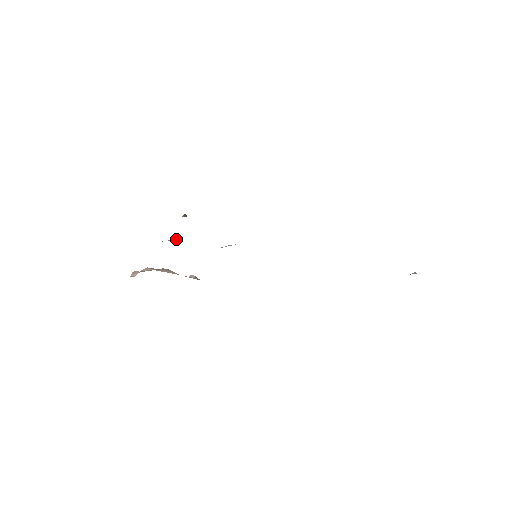
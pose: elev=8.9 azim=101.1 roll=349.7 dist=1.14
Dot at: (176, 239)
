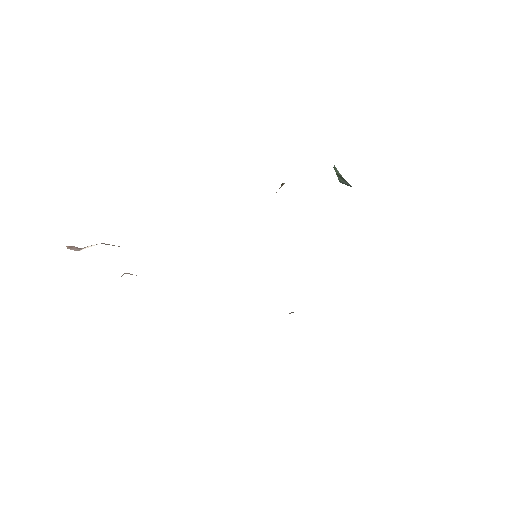
Dot at: occluded
